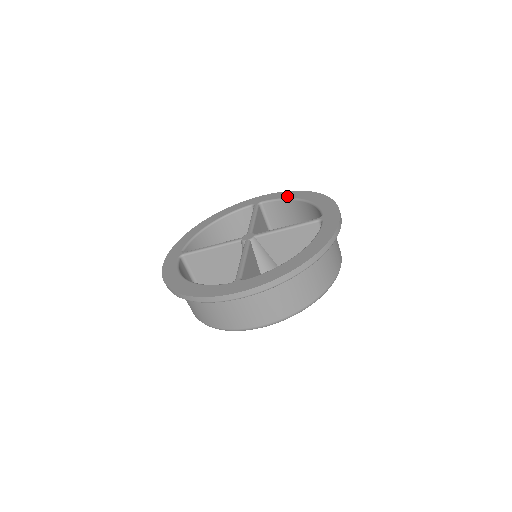
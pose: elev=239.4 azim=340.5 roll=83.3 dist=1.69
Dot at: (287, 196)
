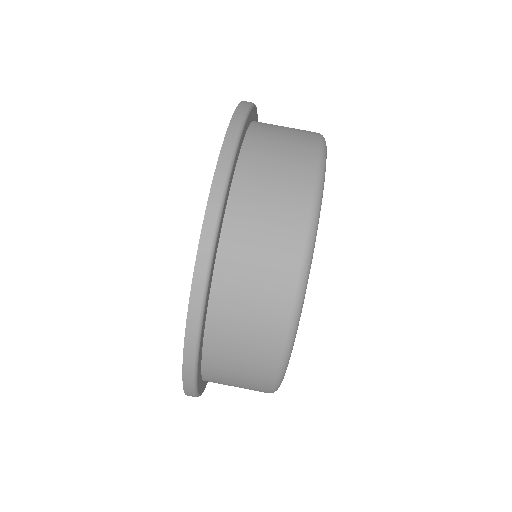
Dot at: occluded
